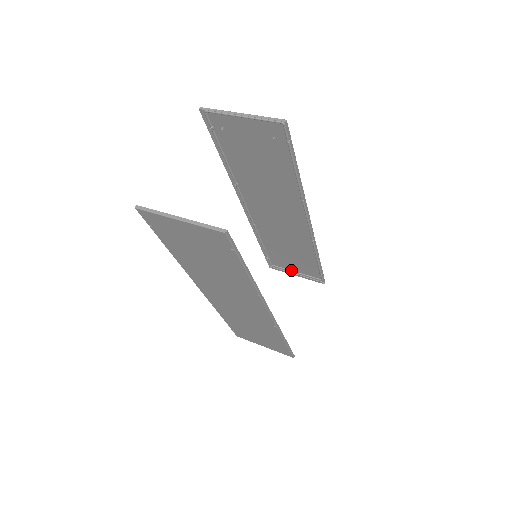
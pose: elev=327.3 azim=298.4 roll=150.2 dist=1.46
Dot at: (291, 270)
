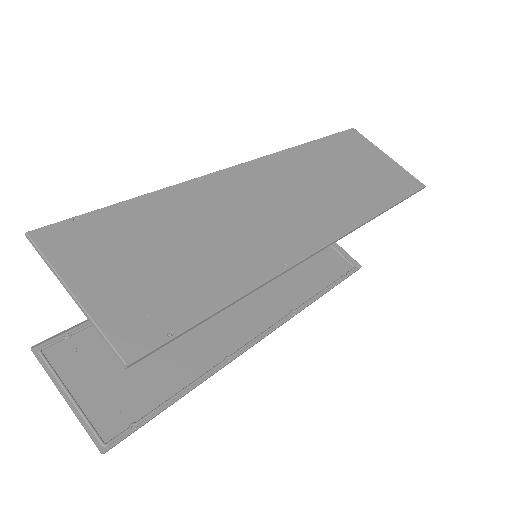
Dot at: (377, 152)
